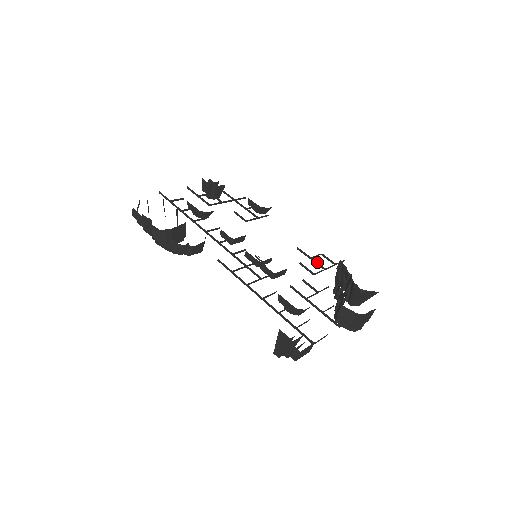
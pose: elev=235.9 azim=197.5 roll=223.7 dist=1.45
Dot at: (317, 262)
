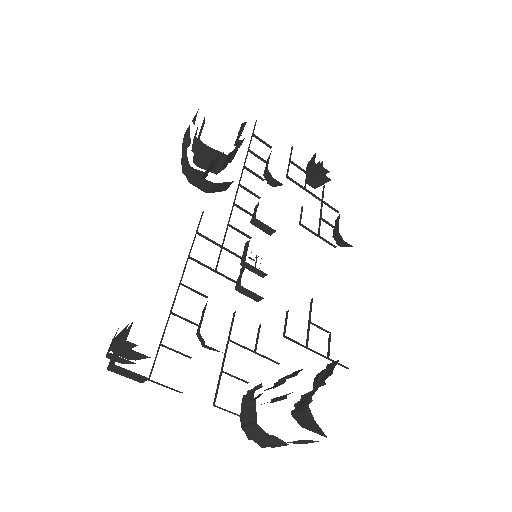
Dot at: occluded
